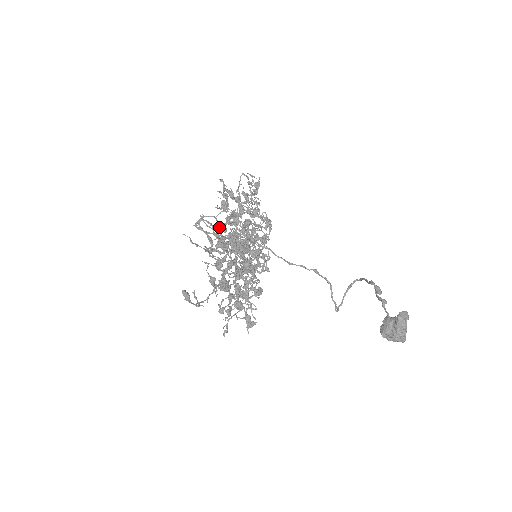
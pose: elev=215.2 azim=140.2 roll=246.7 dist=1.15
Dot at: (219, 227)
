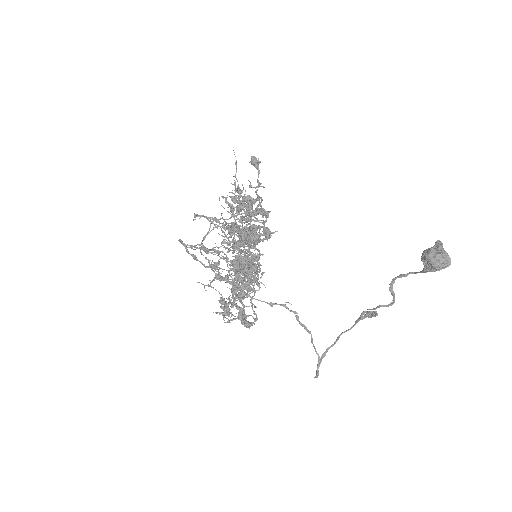
Dot at: occluded
